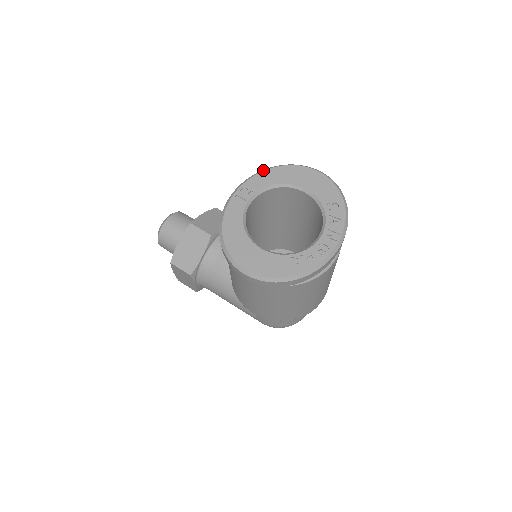
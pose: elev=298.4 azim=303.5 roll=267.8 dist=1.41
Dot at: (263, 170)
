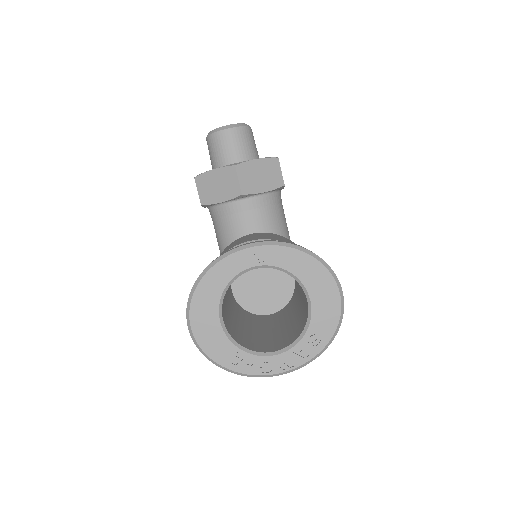
Dot at: (295, 247)
